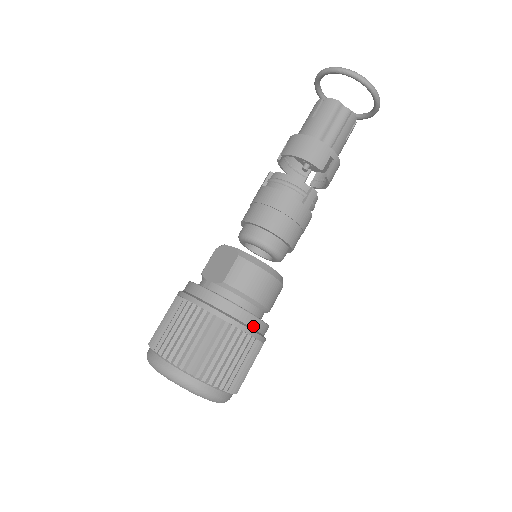
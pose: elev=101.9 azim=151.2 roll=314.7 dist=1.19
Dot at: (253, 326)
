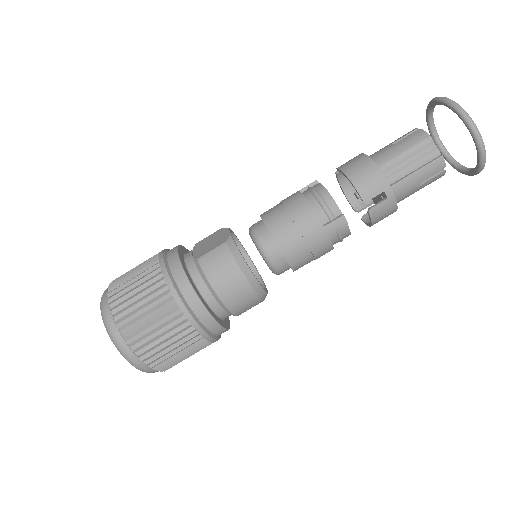
Dot at: (199, 316)
